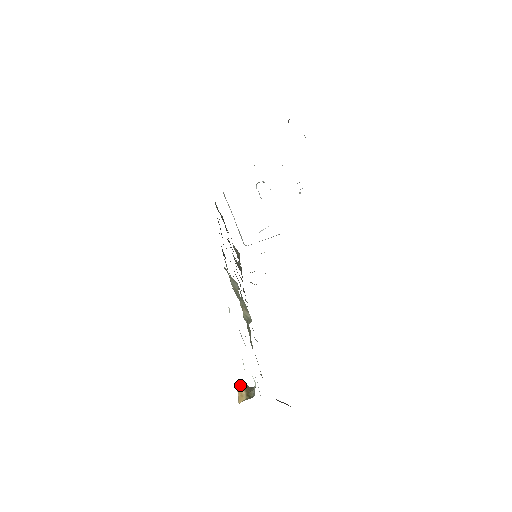
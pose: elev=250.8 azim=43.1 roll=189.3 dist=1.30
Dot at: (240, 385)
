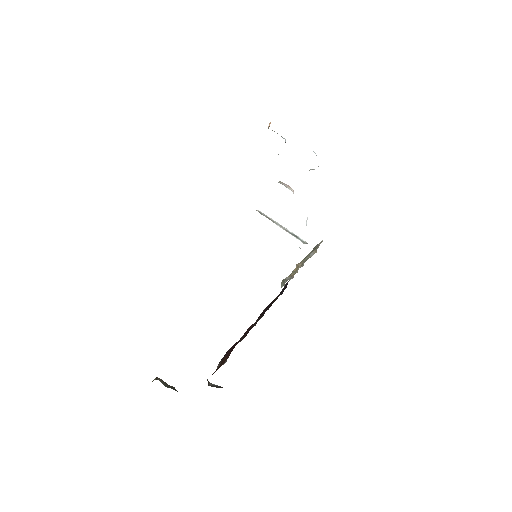
Dot at: occluded
